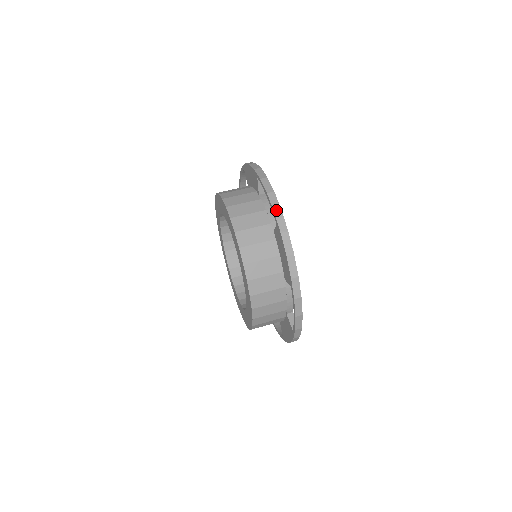
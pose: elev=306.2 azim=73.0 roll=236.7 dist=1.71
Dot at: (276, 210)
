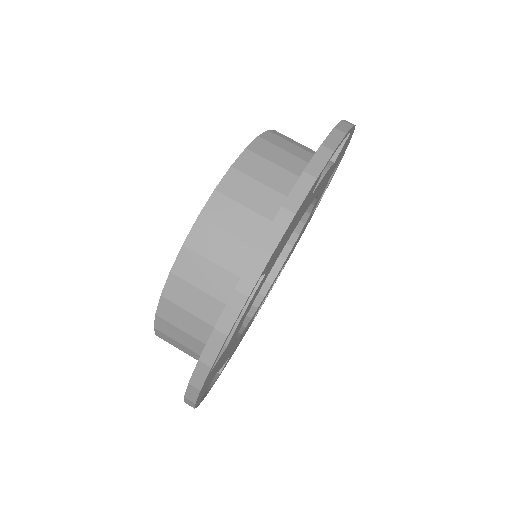
Dot at: (203, 361)
